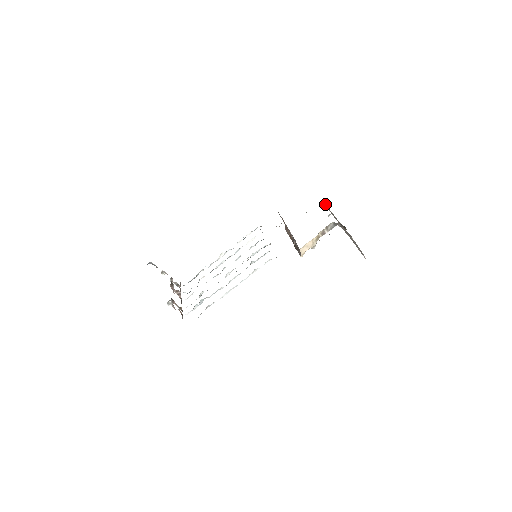
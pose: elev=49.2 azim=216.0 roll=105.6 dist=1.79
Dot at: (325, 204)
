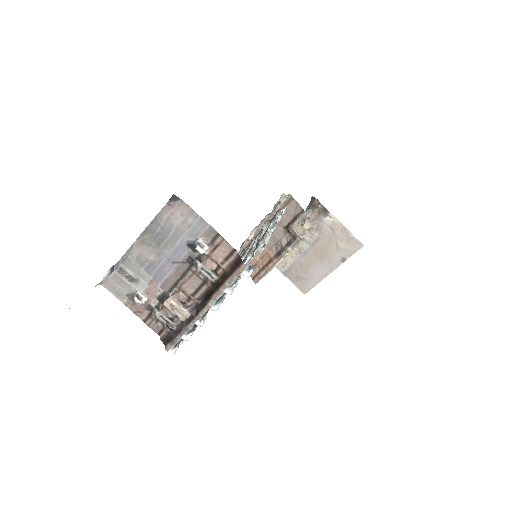
Dot at: occluded
